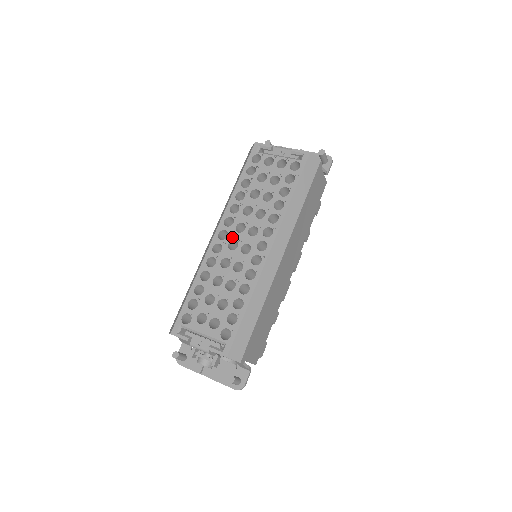
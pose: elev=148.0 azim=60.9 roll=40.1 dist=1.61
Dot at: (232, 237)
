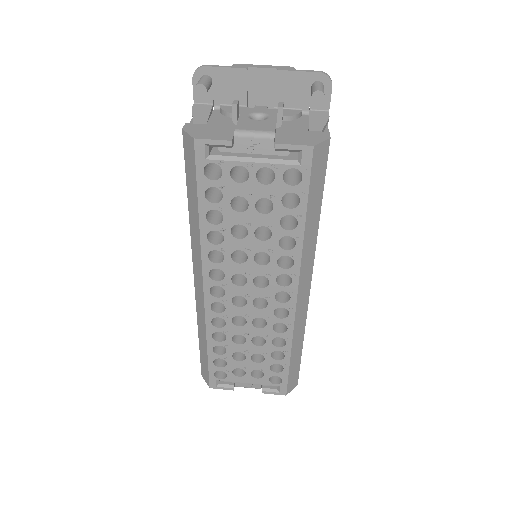
Dot at: (233, 293)
